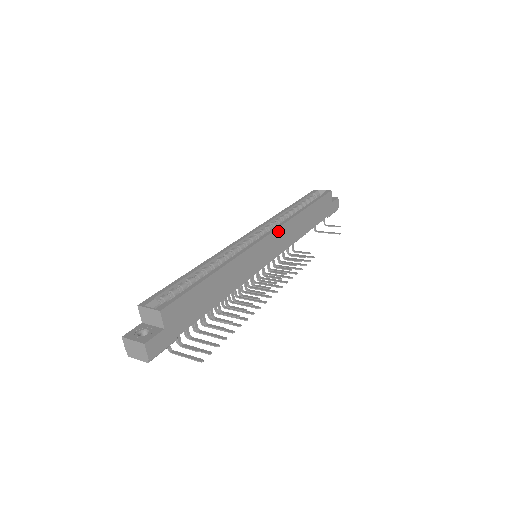
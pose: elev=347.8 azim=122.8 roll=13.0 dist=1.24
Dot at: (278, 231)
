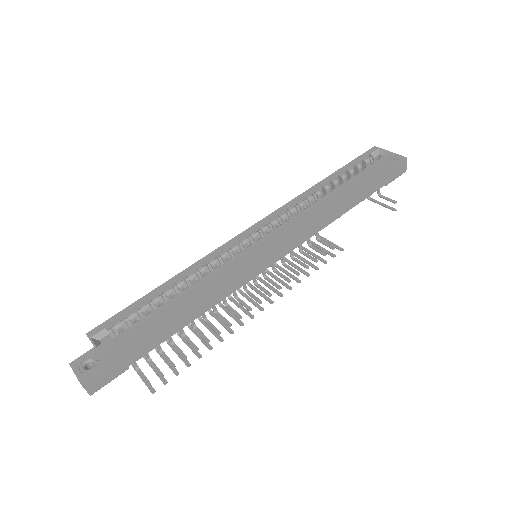
Dot at: (288, 228)
